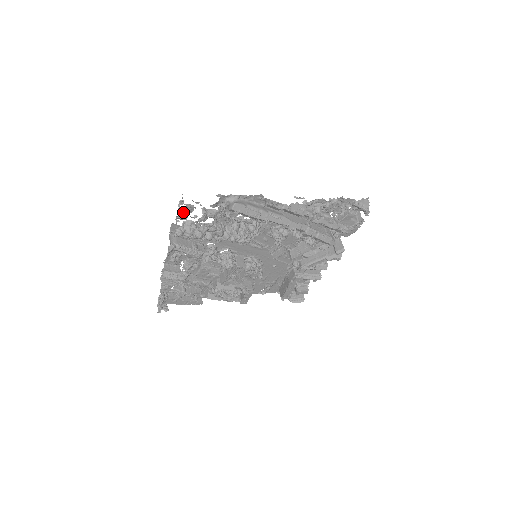
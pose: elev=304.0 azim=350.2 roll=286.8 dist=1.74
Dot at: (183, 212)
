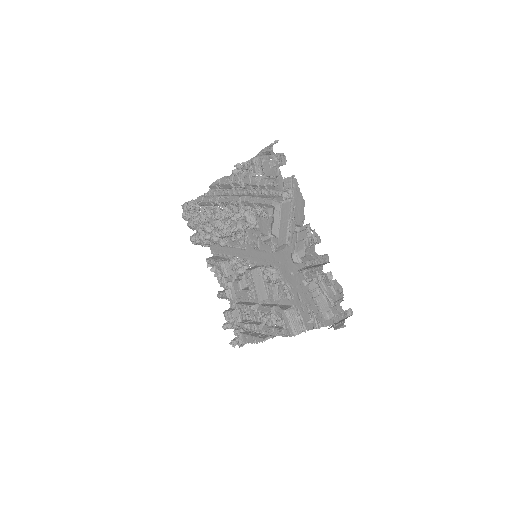
Dot at: (190, 222)
